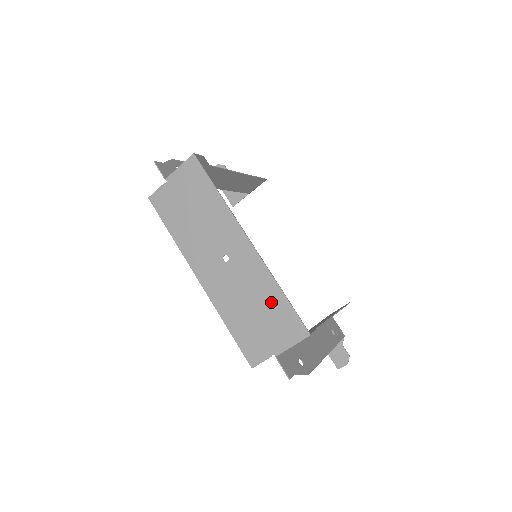
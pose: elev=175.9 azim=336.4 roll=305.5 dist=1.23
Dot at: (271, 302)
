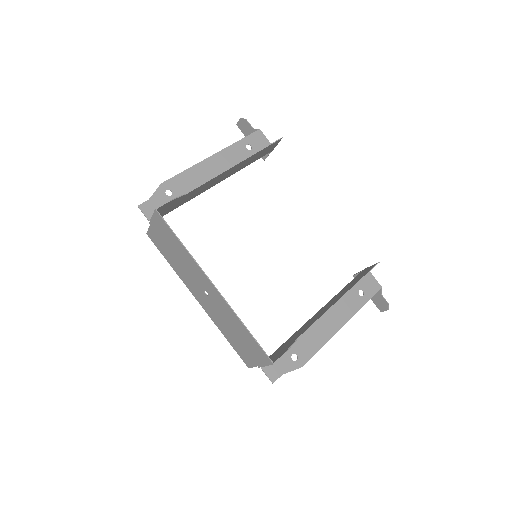
Dot at: (243, 333)
